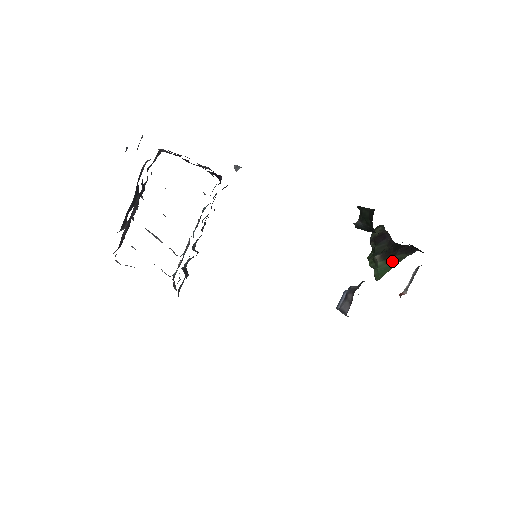
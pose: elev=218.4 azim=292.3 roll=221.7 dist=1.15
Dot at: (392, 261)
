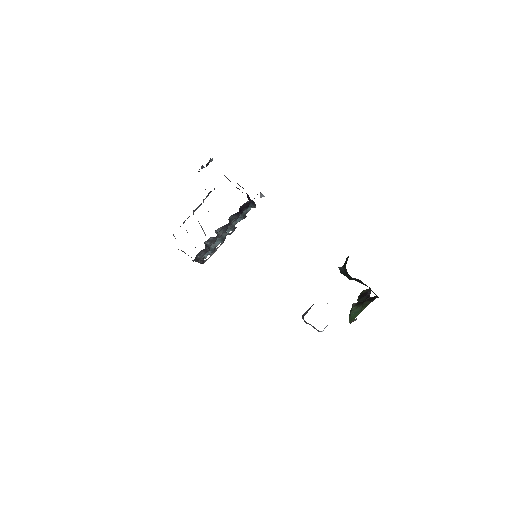
Dot at: (361, 307)
